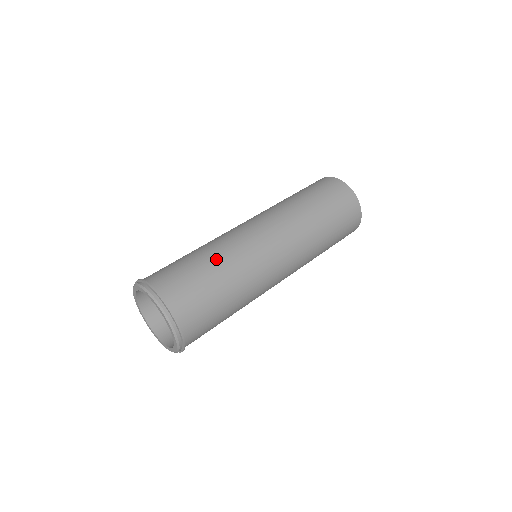
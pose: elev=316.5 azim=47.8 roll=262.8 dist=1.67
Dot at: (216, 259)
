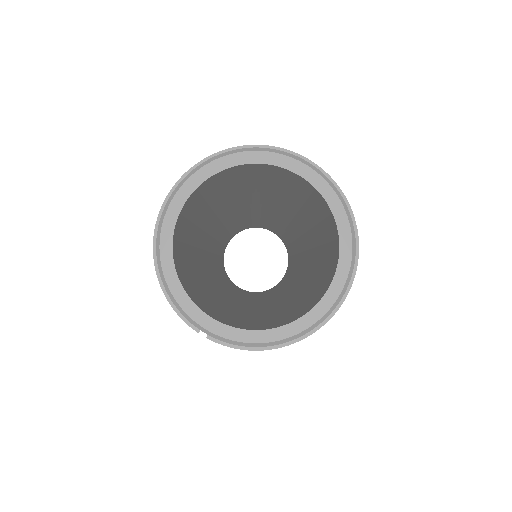
Dot at: occluded
